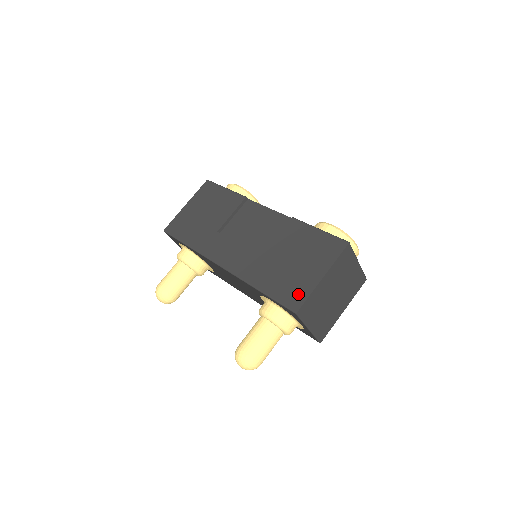
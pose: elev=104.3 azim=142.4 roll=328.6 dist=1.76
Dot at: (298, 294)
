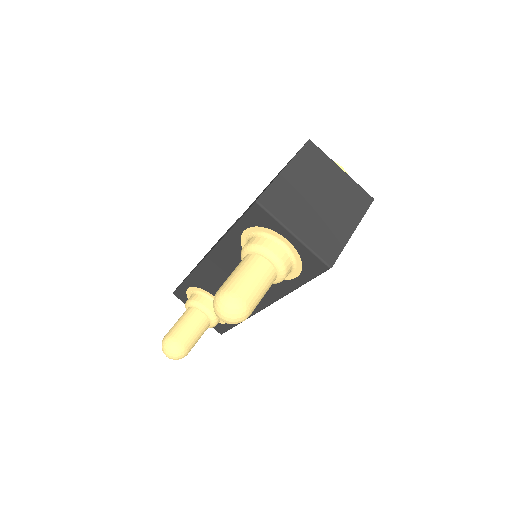
Dot at: occluded
